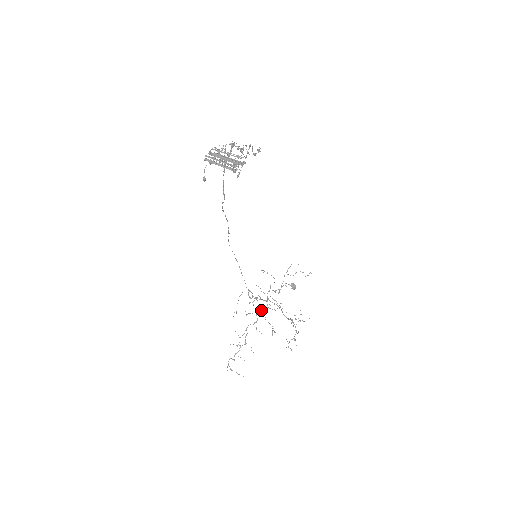
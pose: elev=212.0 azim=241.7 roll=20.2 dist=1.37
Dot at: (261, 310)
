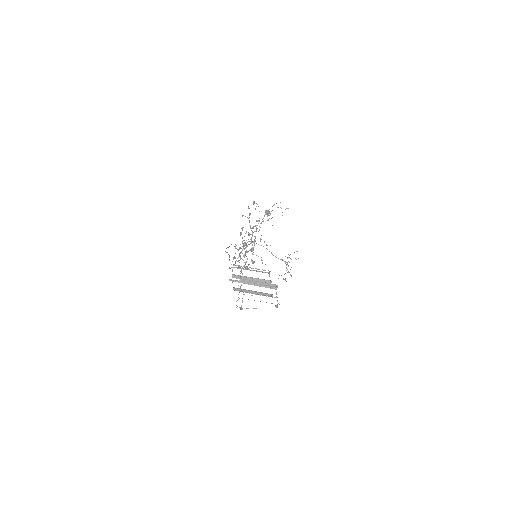
Dot at: (248, 251)
